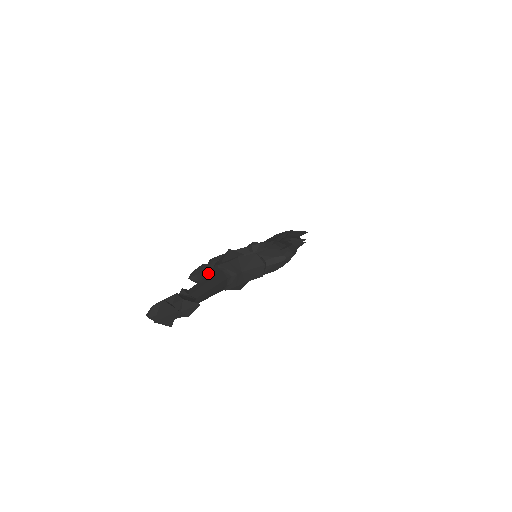
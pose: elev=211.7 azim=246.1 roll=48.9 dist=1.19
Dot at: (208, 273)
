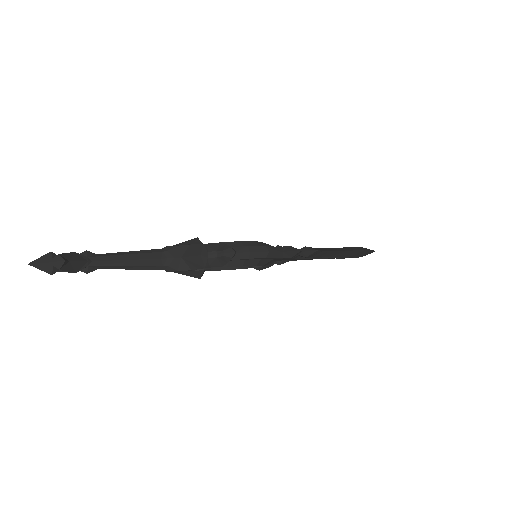
Dot at: occluded
